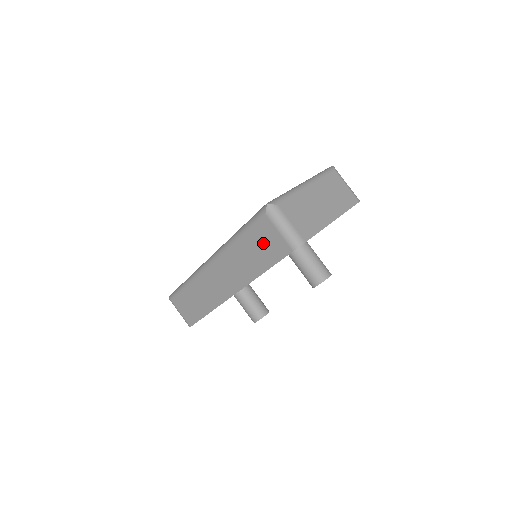
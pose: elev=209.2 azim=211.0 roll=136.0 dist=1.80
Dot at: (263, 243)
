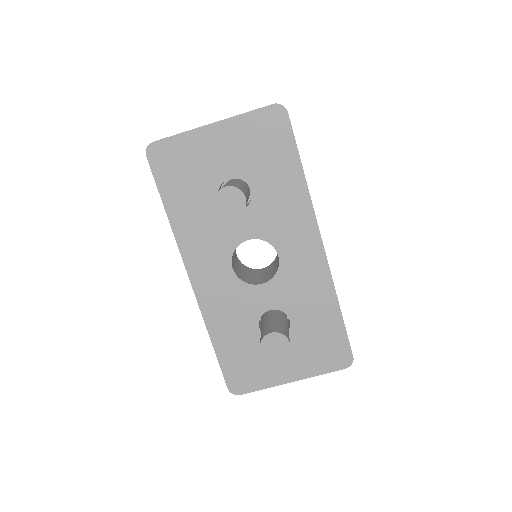
Dot at: occluded
